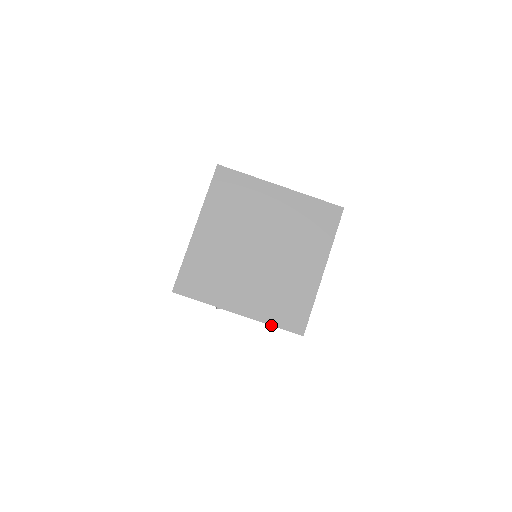
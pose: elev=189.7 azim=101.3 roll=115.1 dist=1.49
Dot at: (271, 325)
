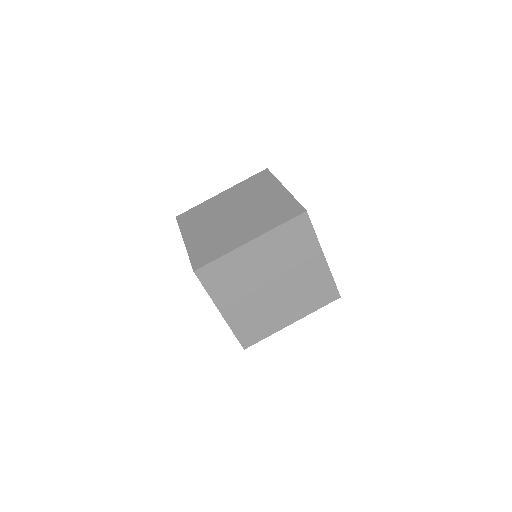
Dot at: (233, 332)
